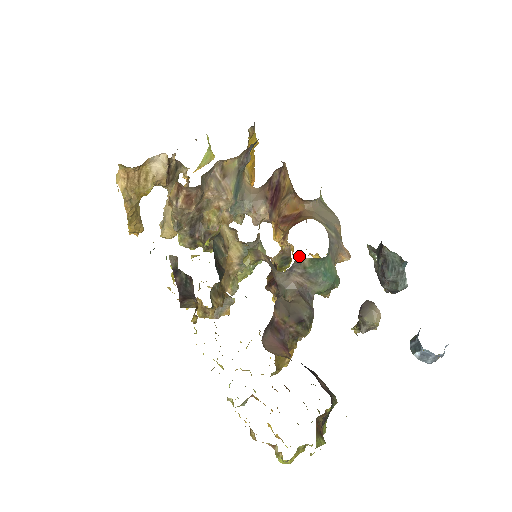
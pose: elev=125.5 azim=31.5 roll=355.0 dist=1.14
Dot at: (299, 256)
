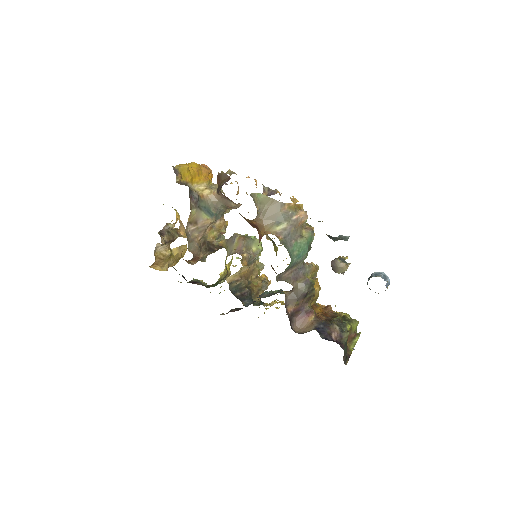
Dot at: occluded
